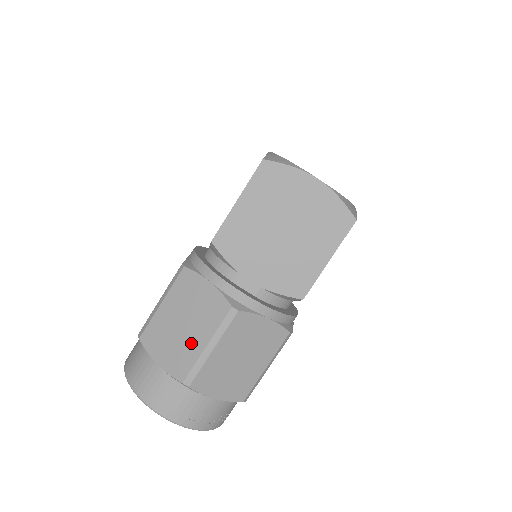
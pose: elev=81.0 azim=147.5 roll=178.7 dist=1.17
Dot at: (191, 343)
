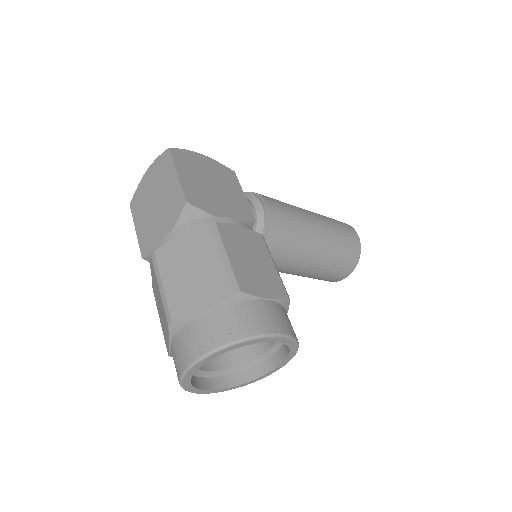
Dot at: (161, 304)
